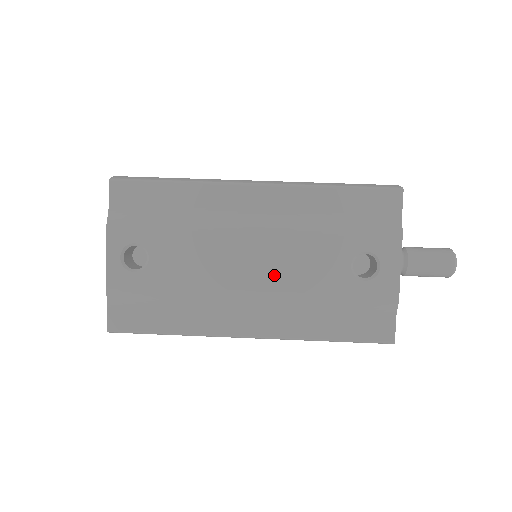
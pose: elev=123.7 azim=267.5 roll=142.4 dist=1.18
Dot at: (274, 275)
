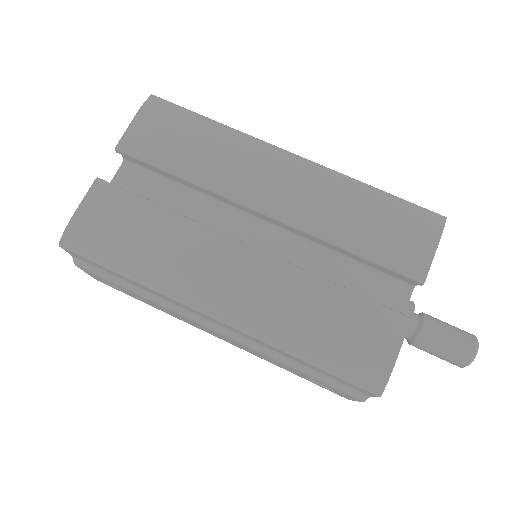
Dot at: (237, 346)
